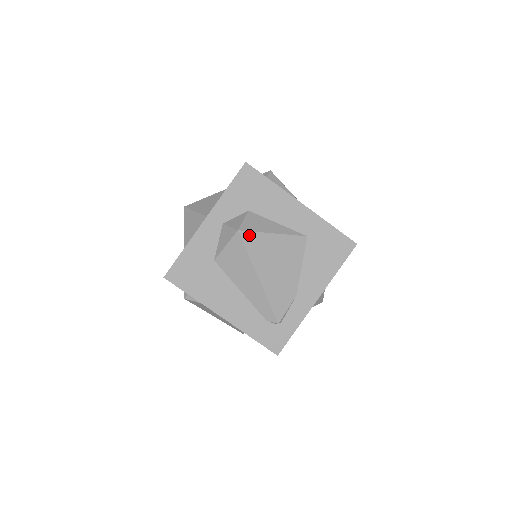
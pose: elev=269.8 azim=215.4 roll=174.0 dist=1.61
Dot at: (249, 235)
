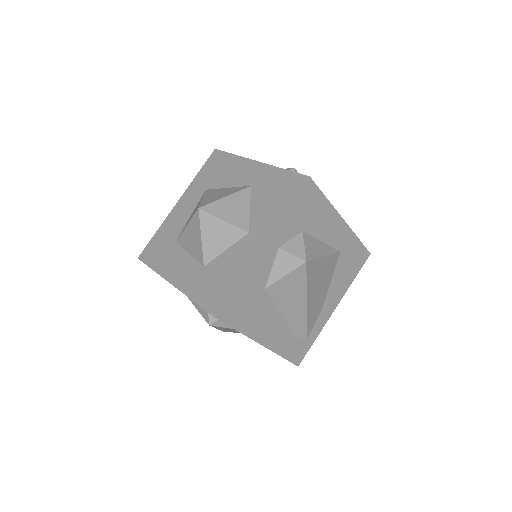
Dot at: (311, 264)
